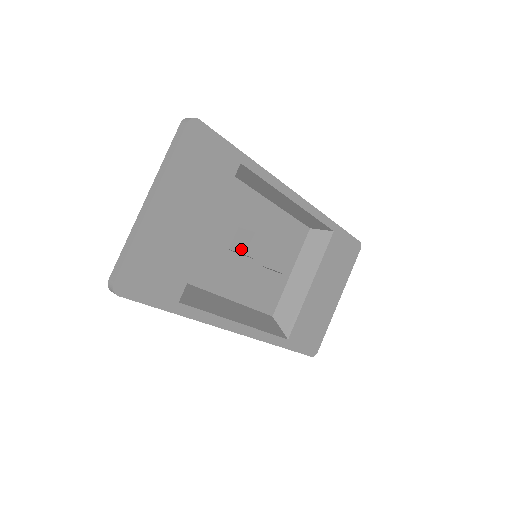
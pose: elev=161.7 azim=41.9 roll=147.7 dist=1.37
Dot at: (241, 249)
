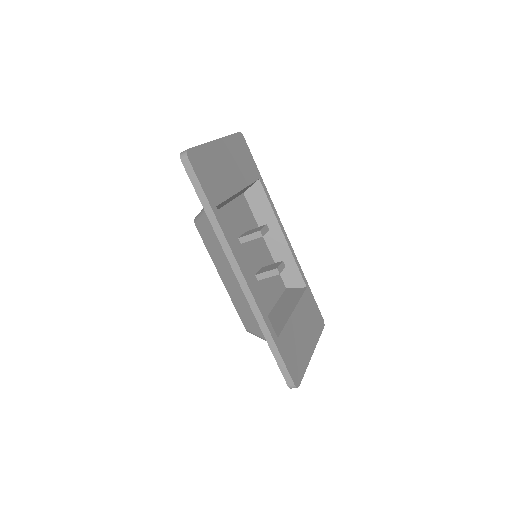
Dot at: (251, 233)
